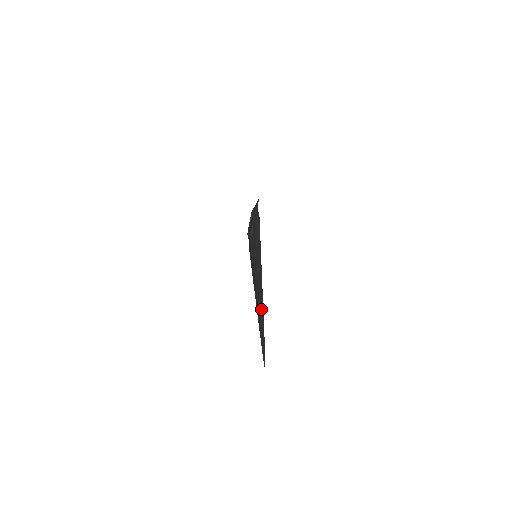
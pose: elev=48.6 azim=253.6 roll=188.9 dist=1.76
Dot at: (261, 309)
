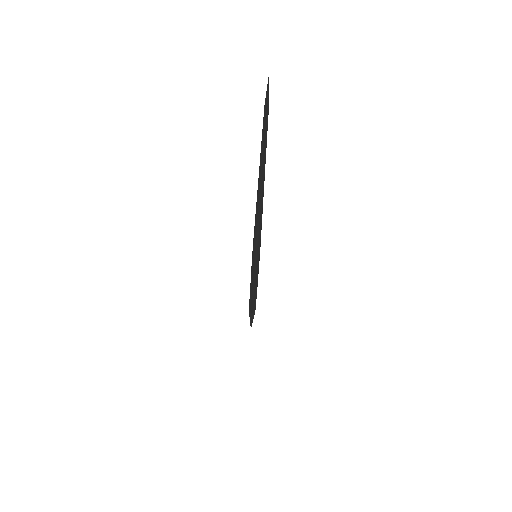
Dot at: occluded
